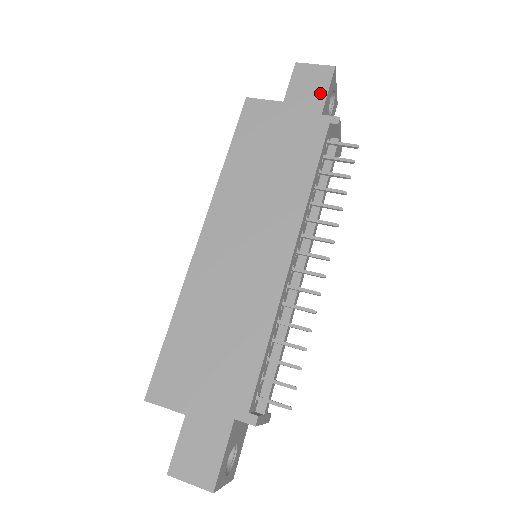
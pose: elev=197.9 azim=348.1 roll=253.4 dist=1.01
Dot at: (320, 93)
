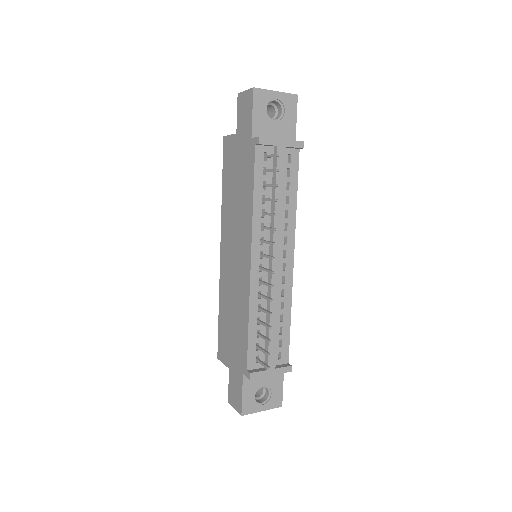
Dot at: (249, 118)
